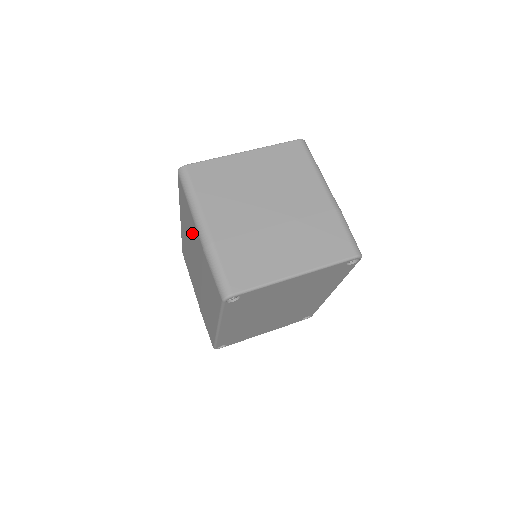
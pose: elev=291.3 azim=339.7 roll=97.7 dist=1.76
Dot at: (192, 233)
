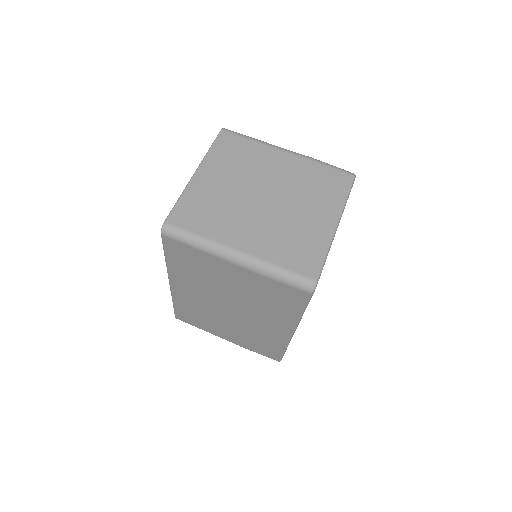
Dot at: (214, 275)
